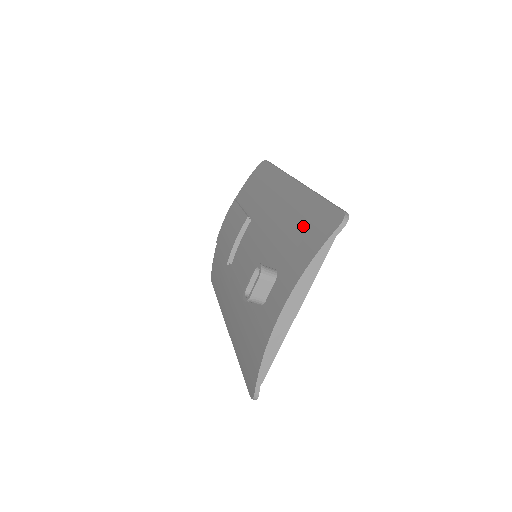
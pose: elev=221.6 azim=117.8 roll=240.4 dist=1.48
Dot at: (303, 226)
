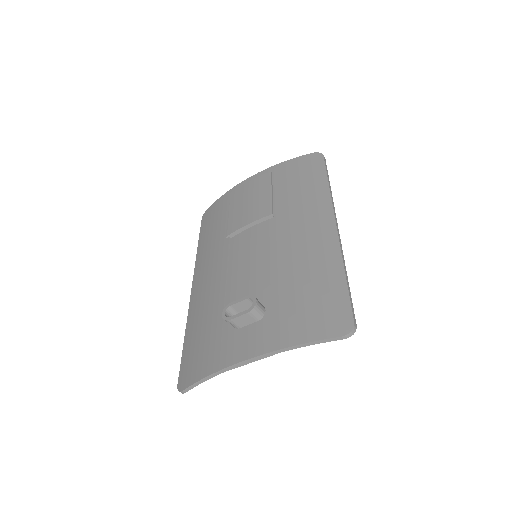
Dot at: (313, 294)
